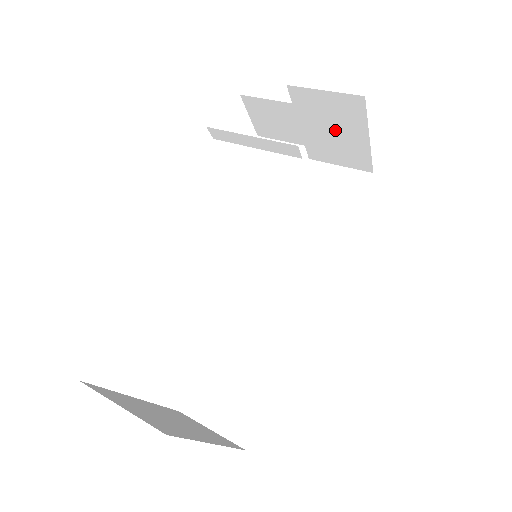
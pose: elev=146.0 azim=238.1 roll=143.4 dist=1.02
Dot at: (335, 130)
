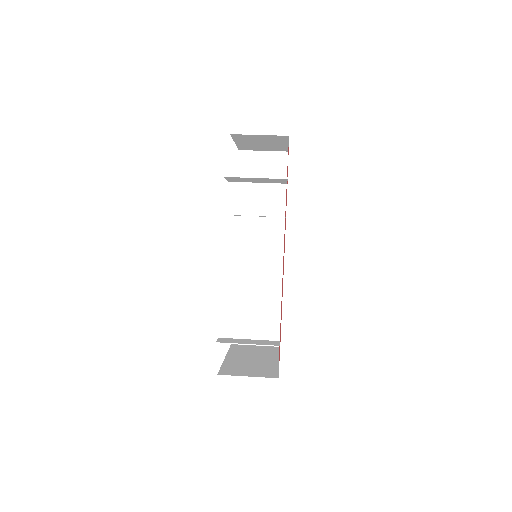
Dot at: (263, 143)
